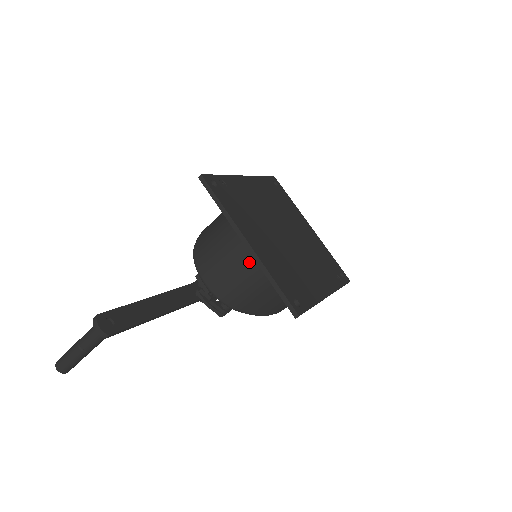
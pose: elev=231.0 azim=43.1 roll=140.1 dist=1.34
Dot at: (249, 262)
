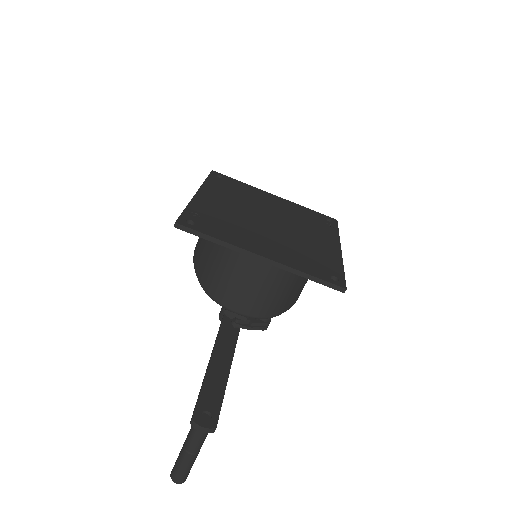
Dot at: (271, 272)
